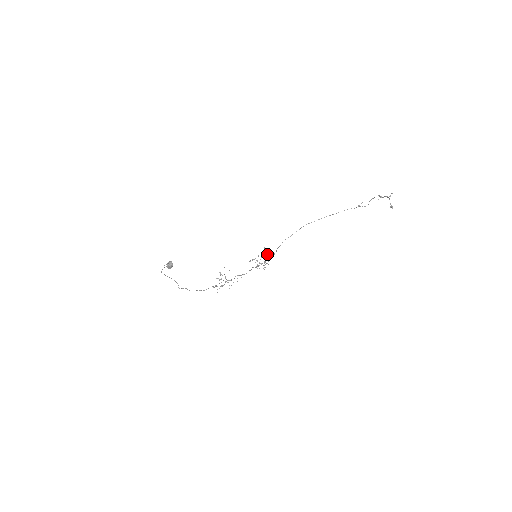
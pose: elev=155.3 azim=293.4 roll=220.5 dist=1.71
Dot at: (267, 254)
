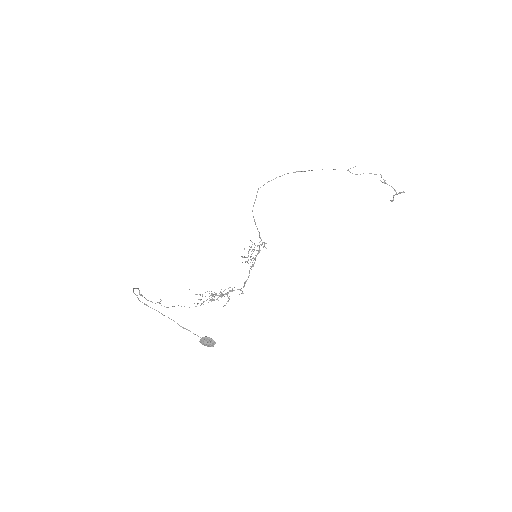
Dot at: occluded
